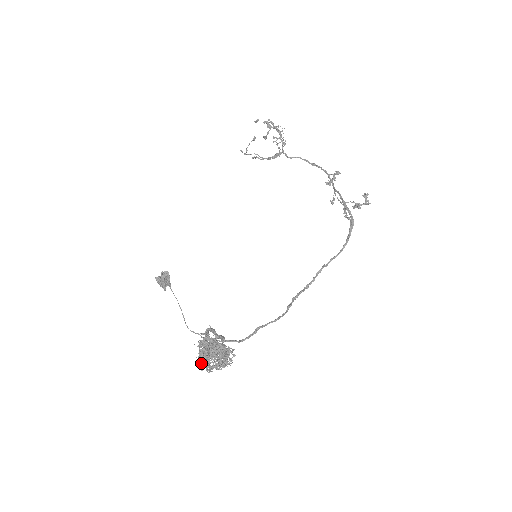
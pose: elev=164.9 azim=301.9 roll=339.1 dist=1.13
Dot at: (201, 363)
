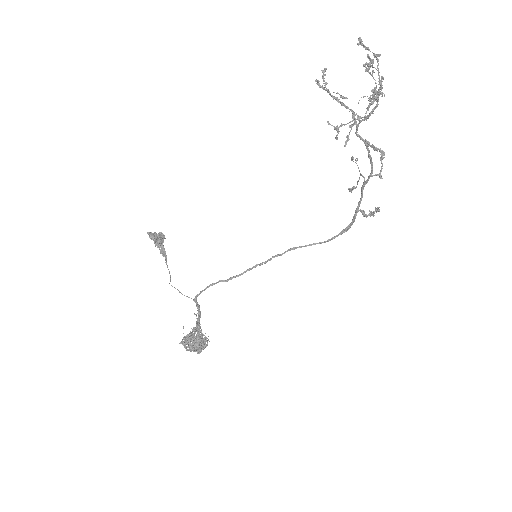
Dot at: (184, 346)
